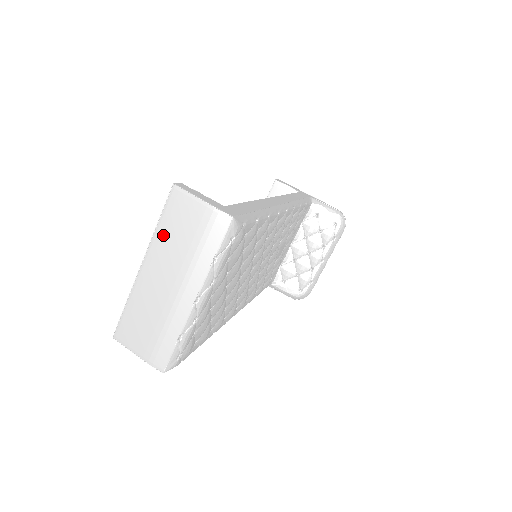
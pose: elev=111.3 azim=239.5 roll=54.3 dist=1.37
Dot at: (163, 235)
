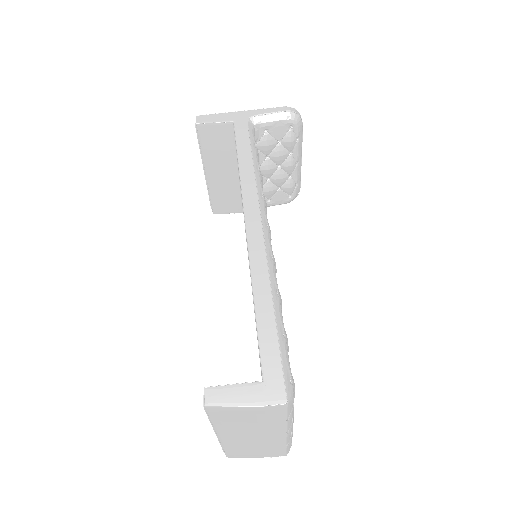
Dot at: (224, 425)
